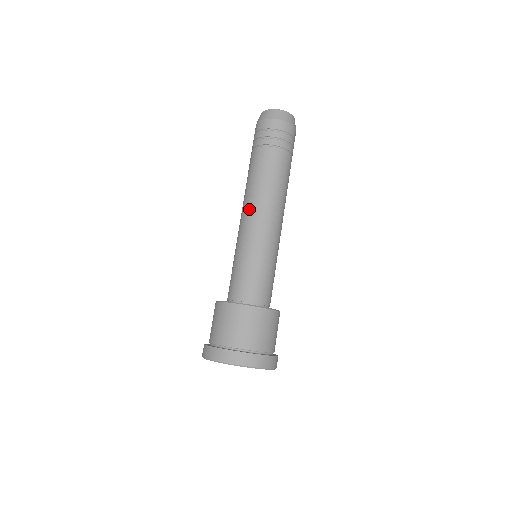
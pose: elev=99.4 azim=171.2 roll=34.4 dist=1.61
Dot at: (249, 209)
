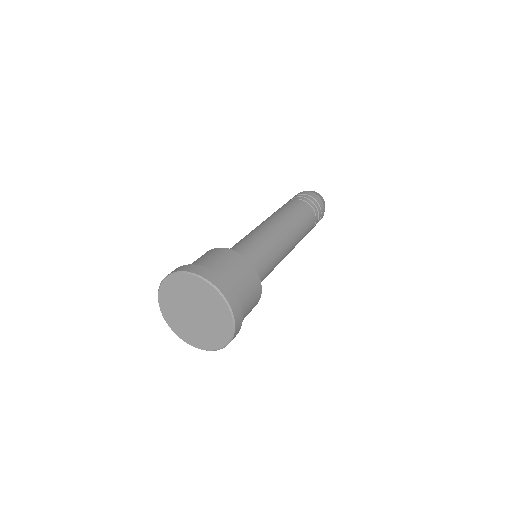
Dot at: (262, 222)
